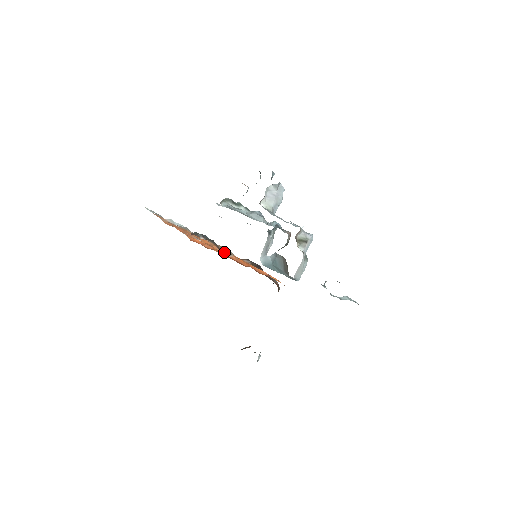
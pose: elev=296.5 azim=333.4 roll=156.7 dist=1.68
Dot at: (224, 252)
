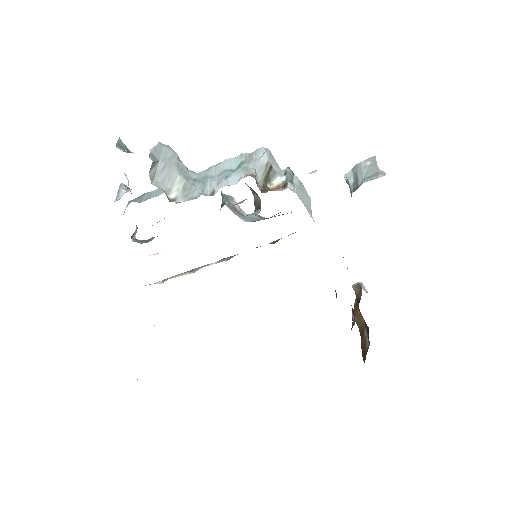
Dot at: occluded
